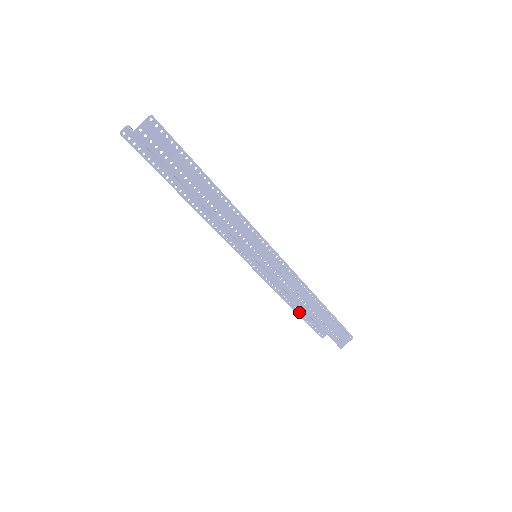
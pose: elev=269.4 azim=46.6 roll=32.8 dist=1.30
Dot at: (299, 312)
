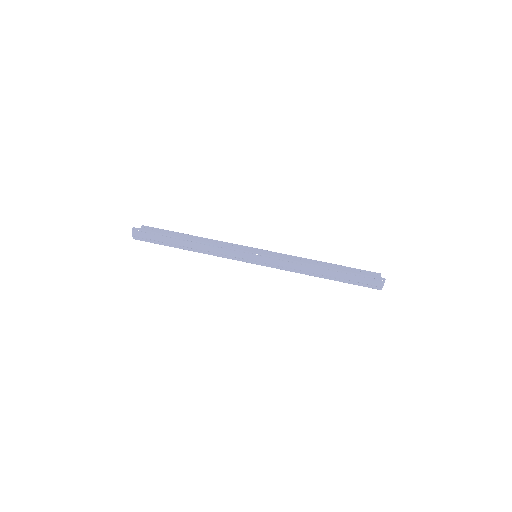
Dot at: occluded
